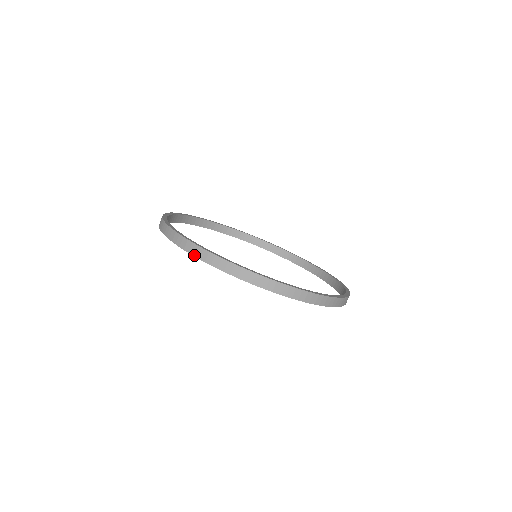
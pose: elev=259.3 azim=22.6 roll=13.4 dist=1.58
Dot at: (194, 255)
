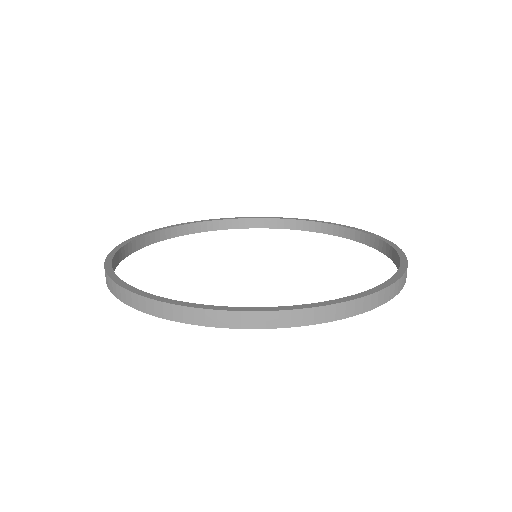
Dot at: (173, 320)
